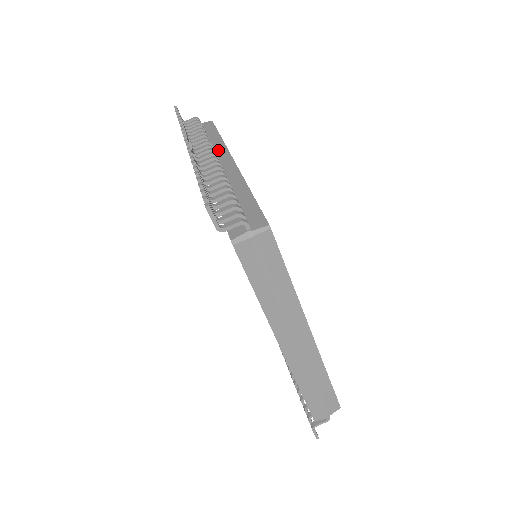
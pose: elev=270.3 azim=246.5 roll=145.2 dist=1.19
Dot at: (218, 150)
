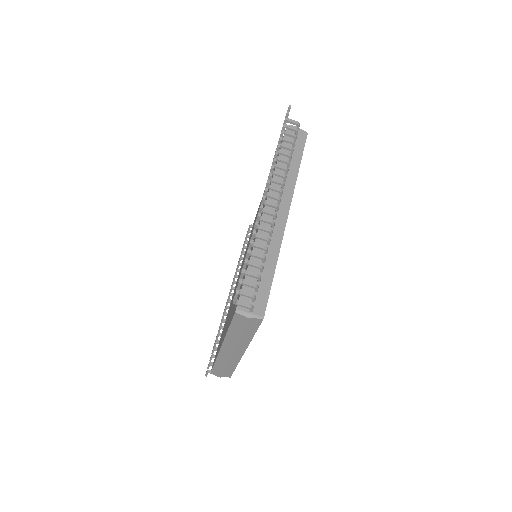
Dot at: (287, 188)
